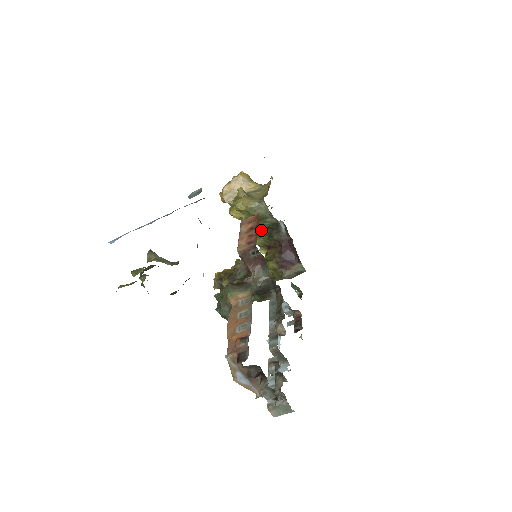
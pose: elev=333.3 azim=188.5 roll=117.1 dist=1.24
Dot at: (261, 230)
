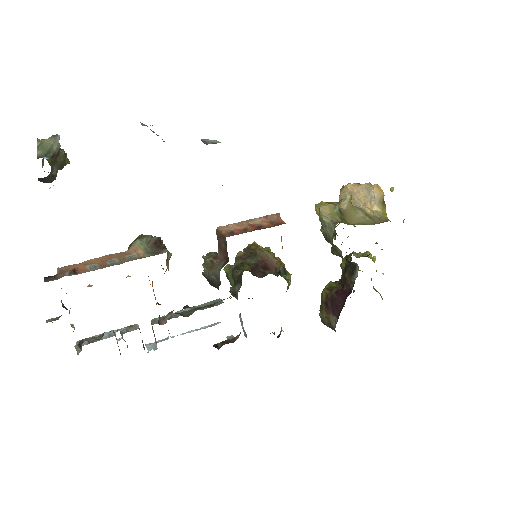
Dot at: (333, 253)
